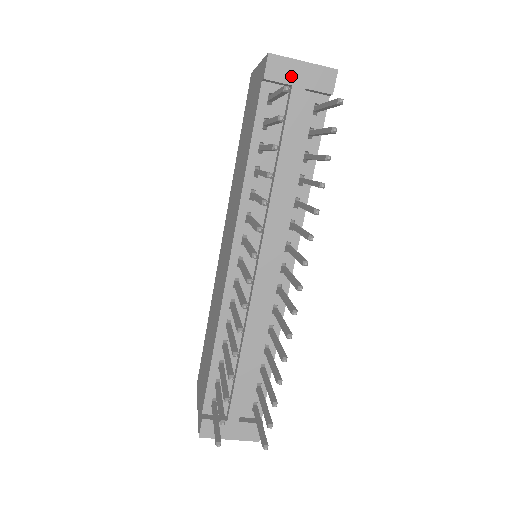
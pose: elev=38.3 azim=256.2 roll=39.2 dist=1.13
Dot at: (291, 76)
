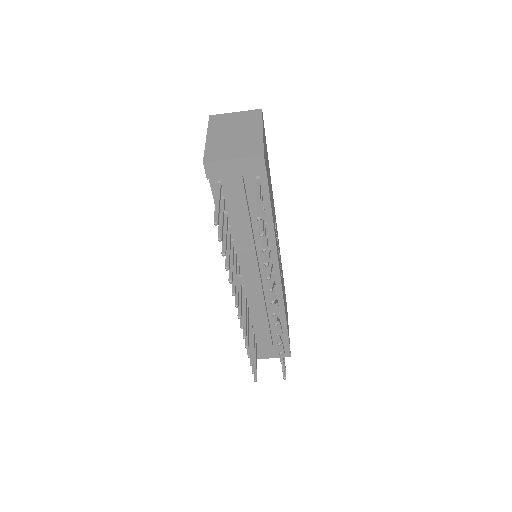
Dot at: (227, 171)
